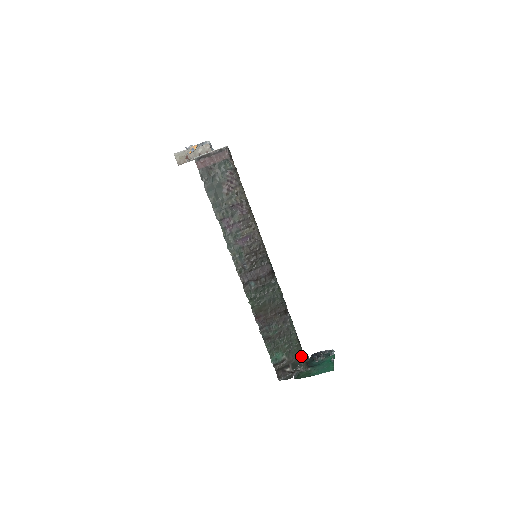
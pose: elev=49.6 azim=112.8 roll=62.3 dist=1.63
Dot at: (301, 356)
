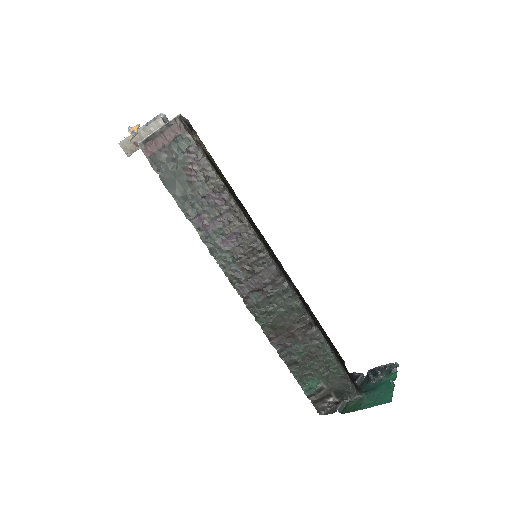
Dot at: (345, 381)
